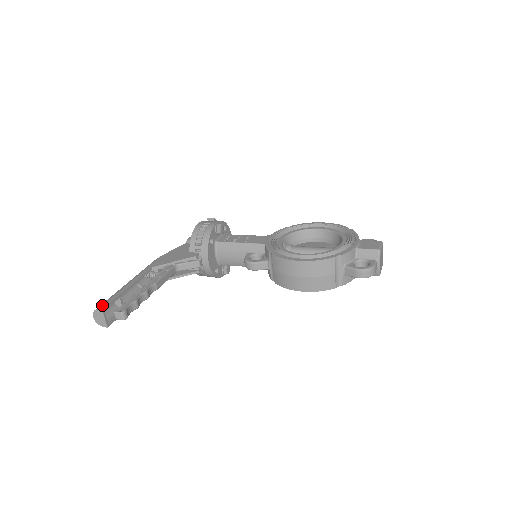
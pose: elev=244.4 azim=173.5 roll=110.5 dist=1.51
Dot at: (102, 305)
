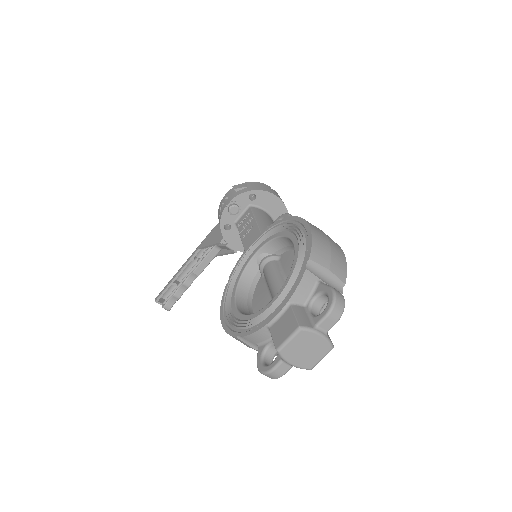
Dot at: (158, 295)
